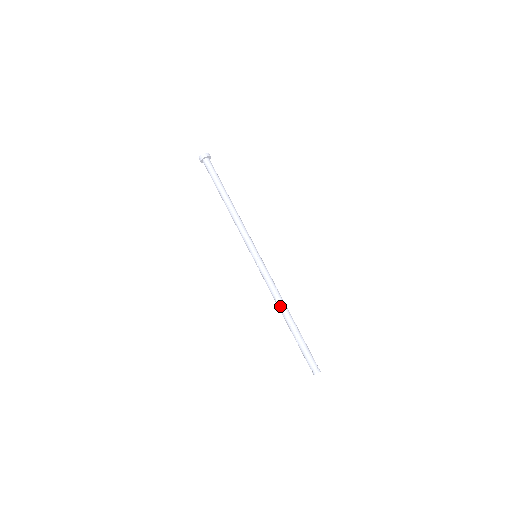
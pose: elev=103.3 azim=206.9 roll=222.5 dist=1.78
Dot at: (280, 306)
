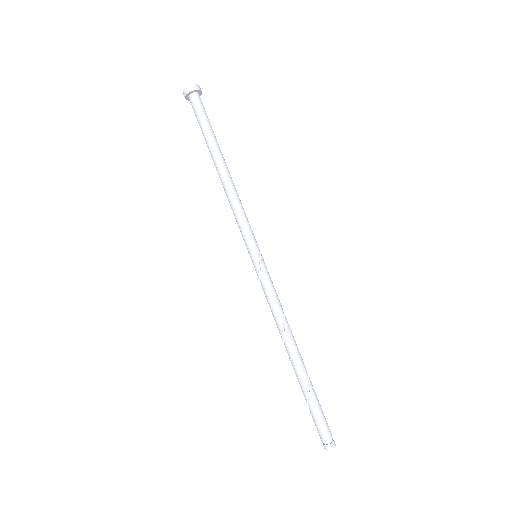
Dot at: (288, 338)
